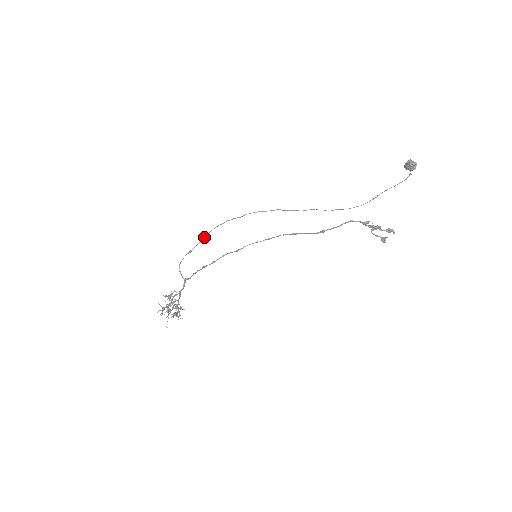
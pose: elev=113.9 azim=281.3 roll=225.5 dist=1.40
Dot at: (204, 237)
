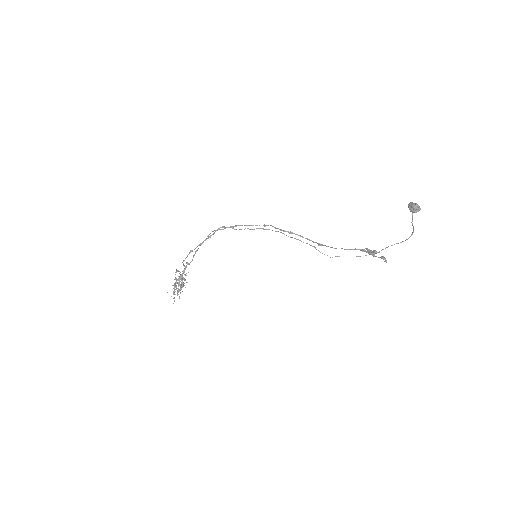
Dot at: occluded
